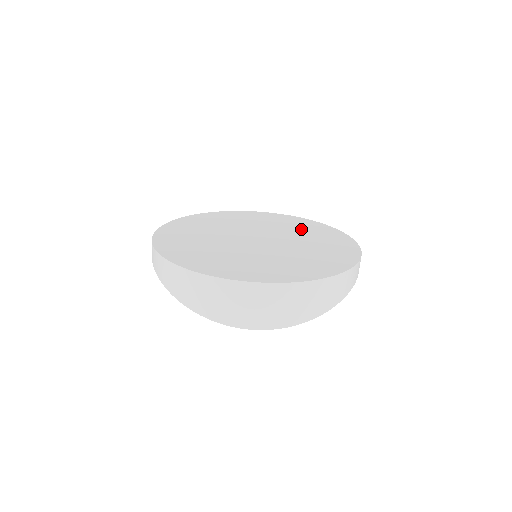
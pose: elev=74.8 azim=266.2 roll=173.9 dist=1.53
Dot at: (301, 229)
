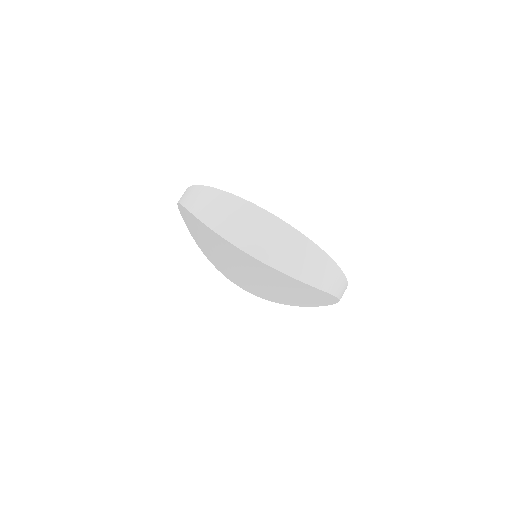
Dot at: occluded
